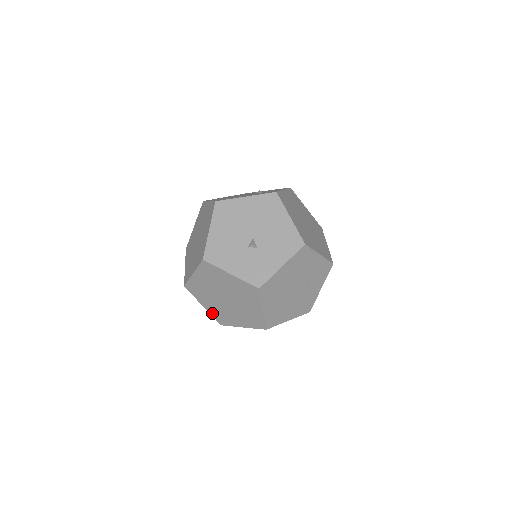
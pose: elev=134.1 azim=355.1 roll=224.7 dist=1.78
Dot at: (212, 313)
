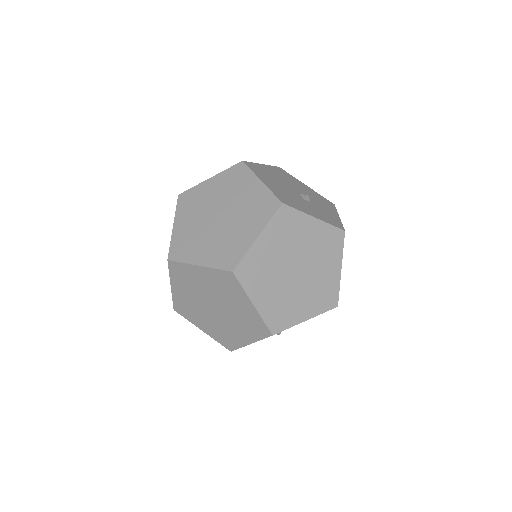
Dot at: (265, 314)
